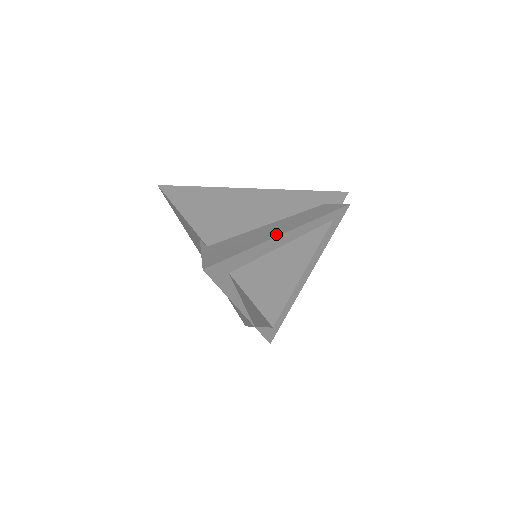
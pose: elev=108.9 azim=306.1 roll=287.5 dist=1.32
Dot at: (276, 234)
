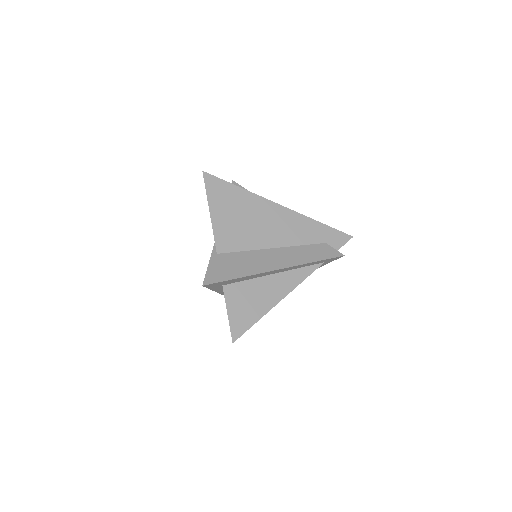
Dot at: (271, 268)
